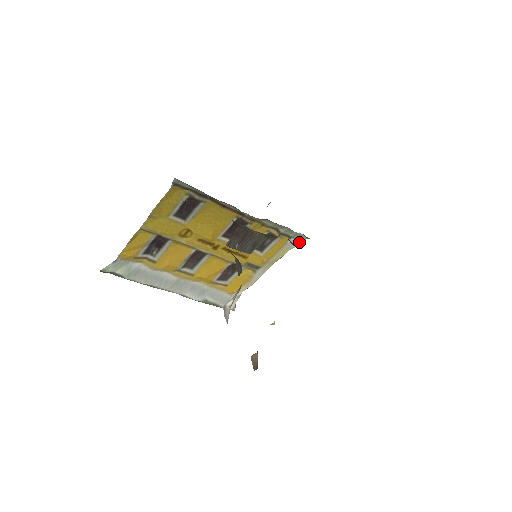
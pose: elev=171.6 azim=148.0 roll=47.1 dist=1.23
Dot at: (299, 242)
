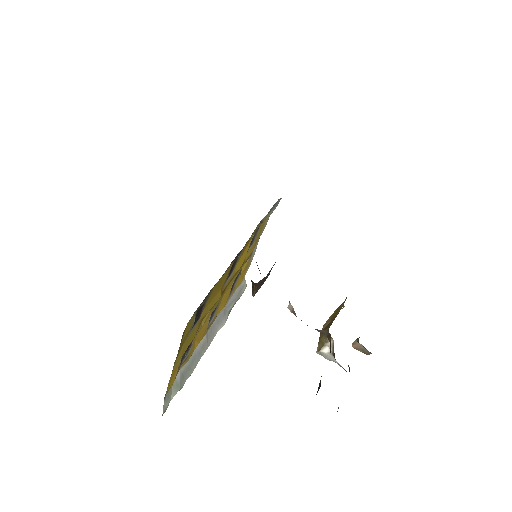
Dot at: (276, 205)
